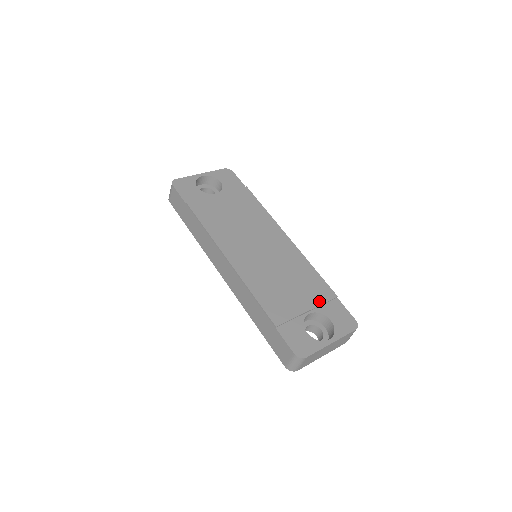
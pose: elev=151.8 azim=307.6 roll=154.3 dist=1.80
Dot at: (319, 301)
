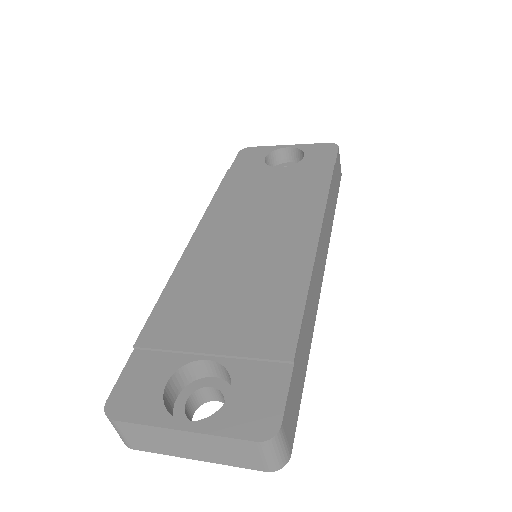
Dot at: (247, 349)
